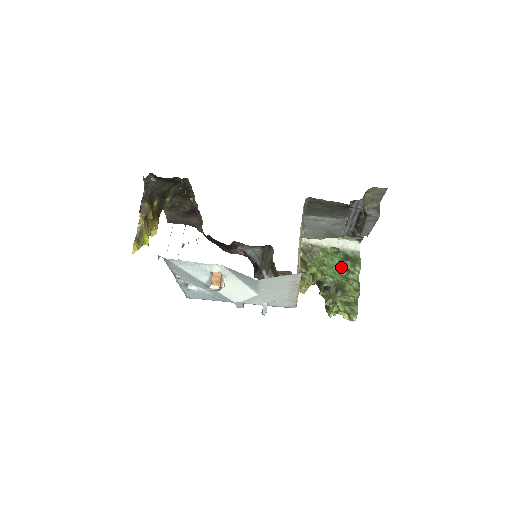
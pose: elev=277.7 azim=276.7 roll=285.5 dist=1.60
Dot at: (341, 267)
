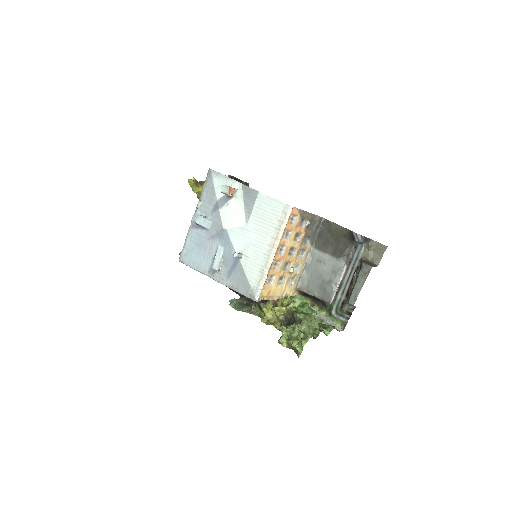
Dot at: occluded
